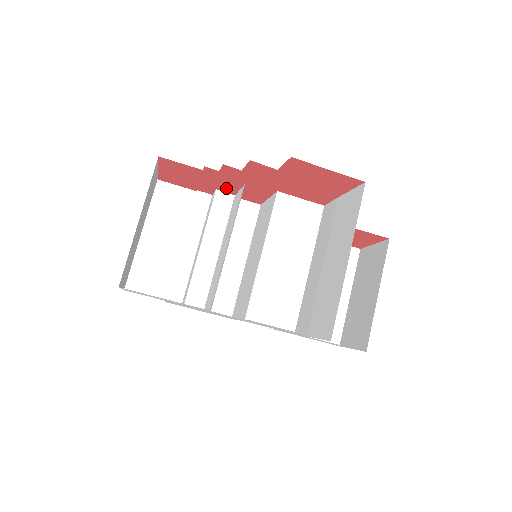
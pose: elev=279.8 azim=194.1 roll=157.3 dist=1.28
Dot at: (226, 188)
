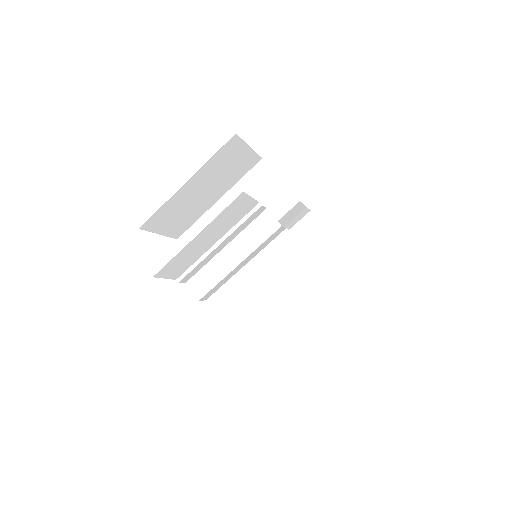
Dot at: occluded
